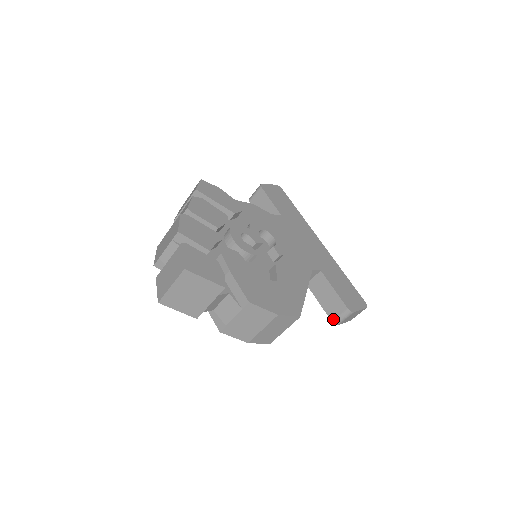
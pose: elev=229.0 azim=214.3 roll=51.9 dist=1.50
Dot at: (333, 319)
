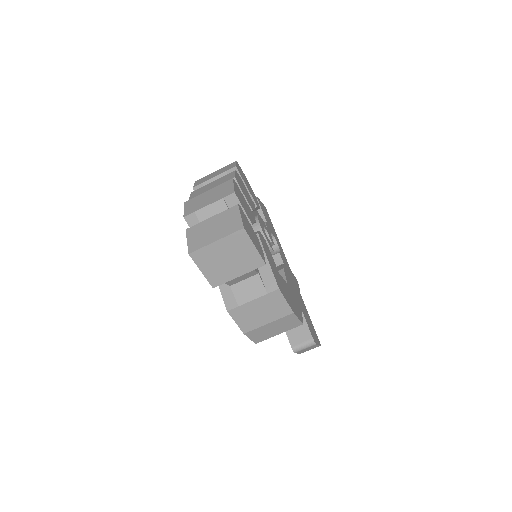
Dot at: (294, 345)
